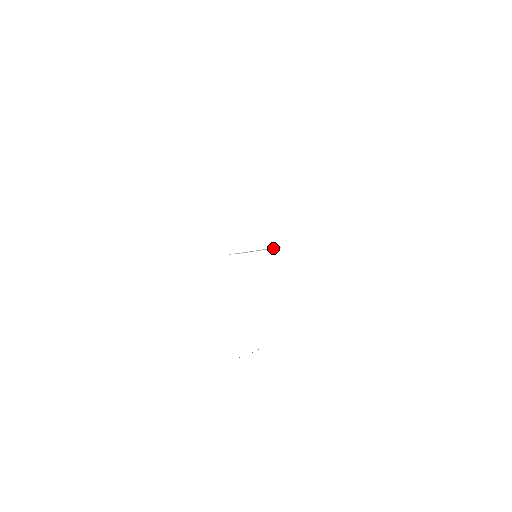
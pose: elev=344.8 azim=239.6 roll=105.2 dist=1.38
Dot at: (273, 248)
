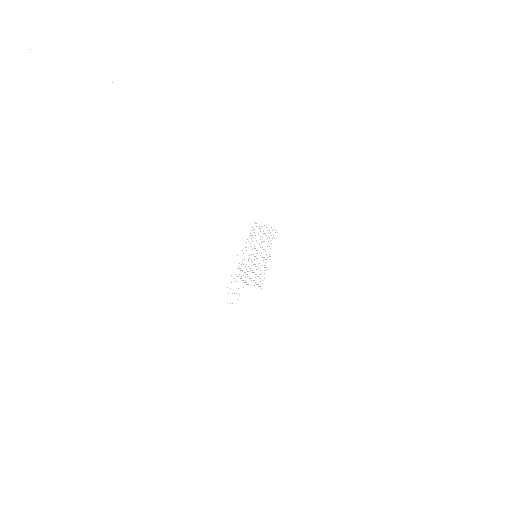
Dot at: occluded
